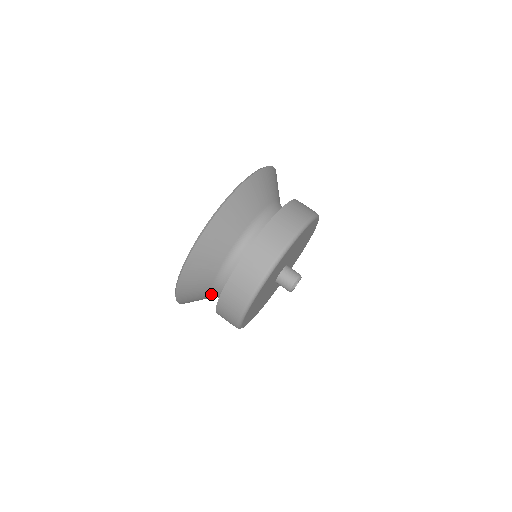
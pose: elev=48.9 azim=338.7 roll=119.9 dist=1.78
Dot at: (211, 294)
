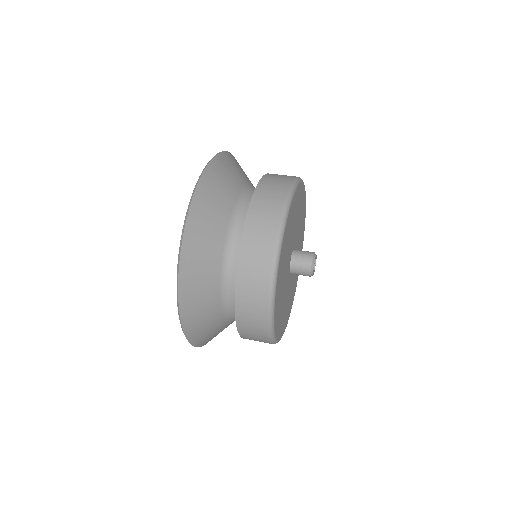
Dot at: occluded
